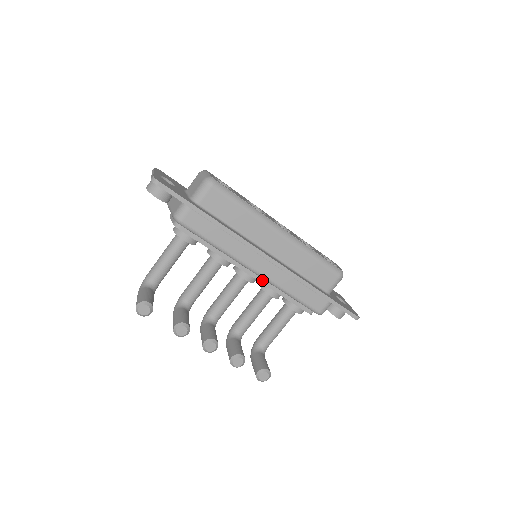
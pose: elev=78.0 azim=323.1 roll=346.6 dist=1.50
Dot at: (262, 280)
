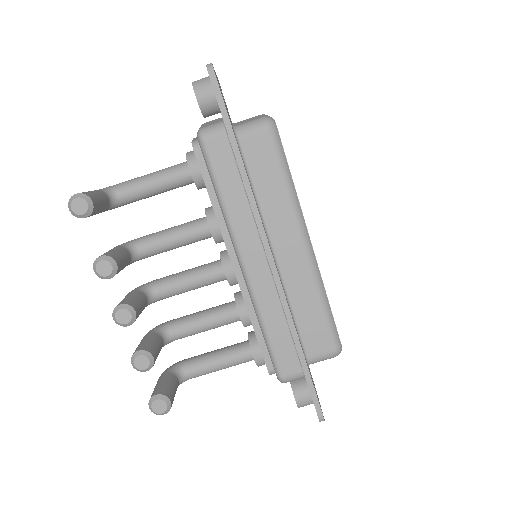
Dot at: (243, 286)
